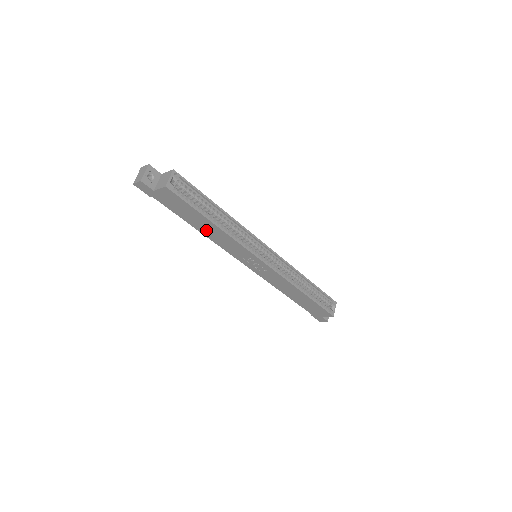
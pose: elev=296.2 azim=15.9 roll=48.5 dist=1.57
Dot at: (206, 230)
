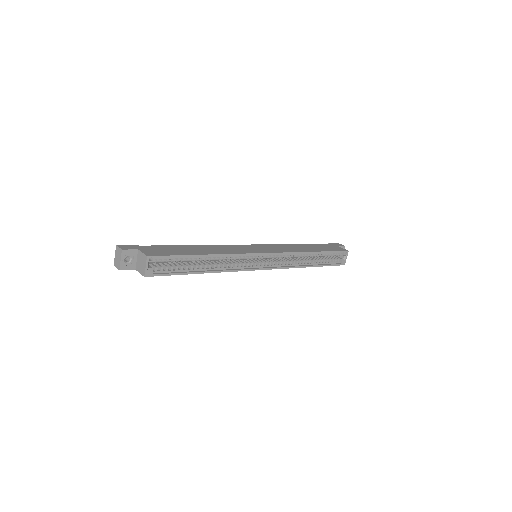
Dot at: occluded
